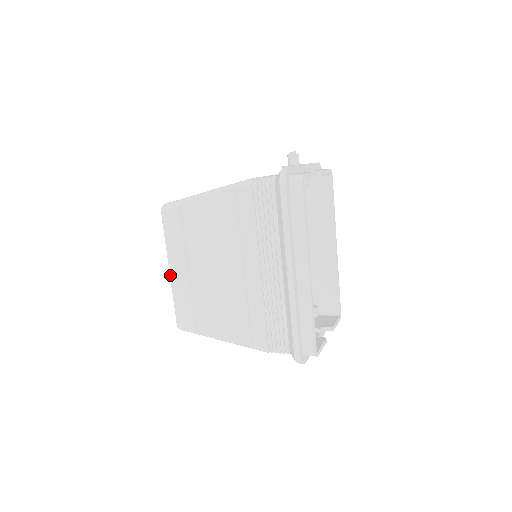
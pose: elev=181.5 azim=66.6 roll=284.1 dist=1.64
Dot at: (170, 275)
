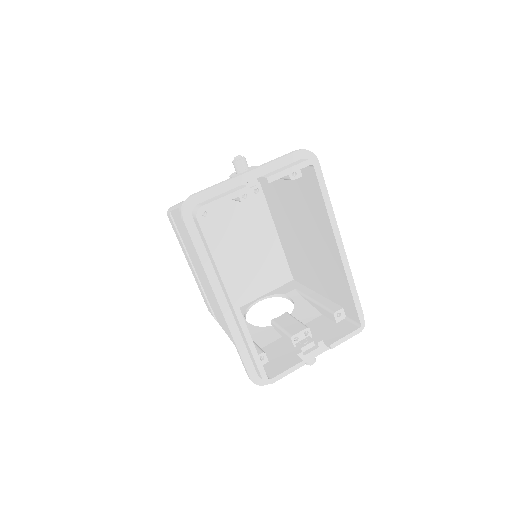
Dot at: occluded
